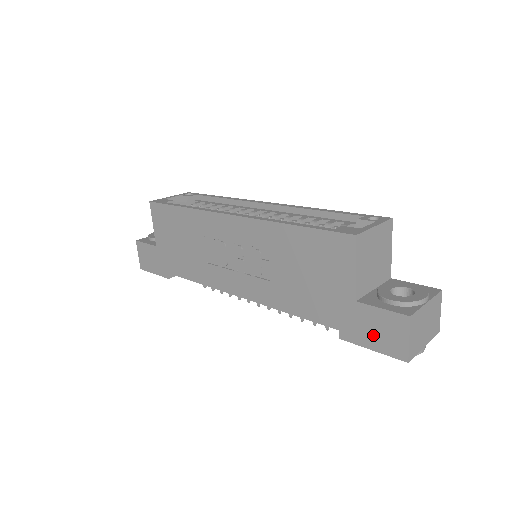
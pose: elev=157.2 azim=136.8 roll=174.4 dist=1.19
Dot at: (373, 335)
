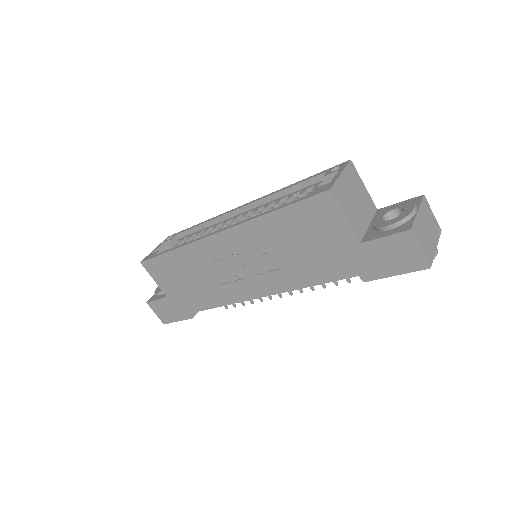
Dot at: (390, 263)
